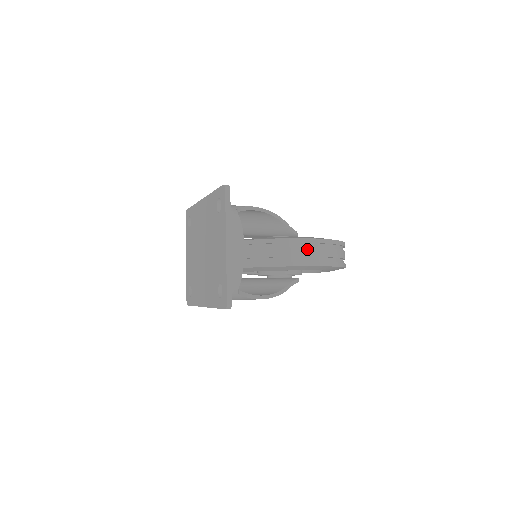
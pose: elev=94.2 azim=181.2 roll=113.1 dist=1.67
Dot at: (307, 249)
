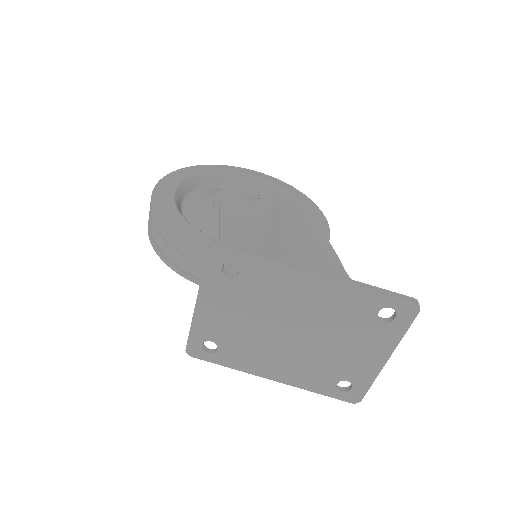
Dot at: occluded
